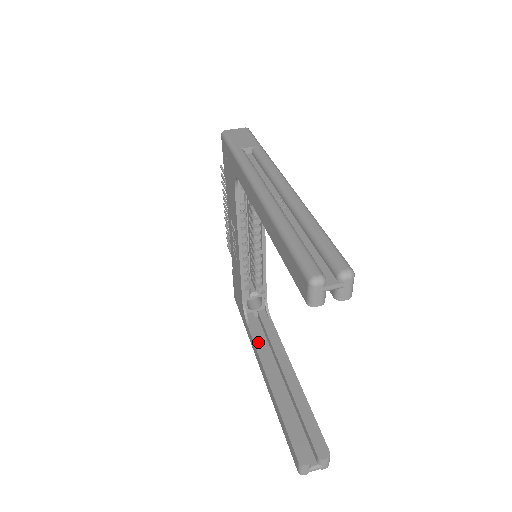
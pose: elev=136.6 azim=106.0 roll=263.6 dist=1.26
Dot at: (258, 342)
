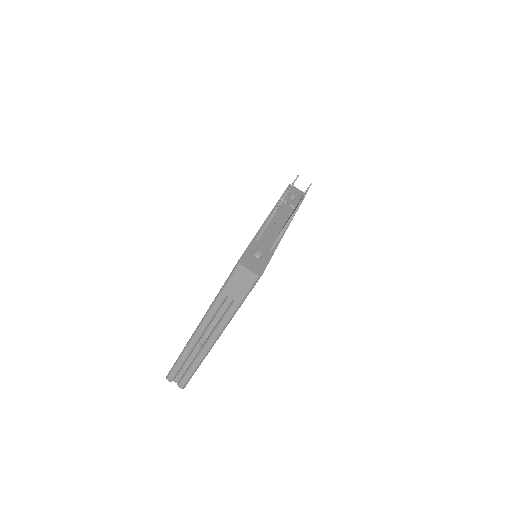
Dot at: occluded
